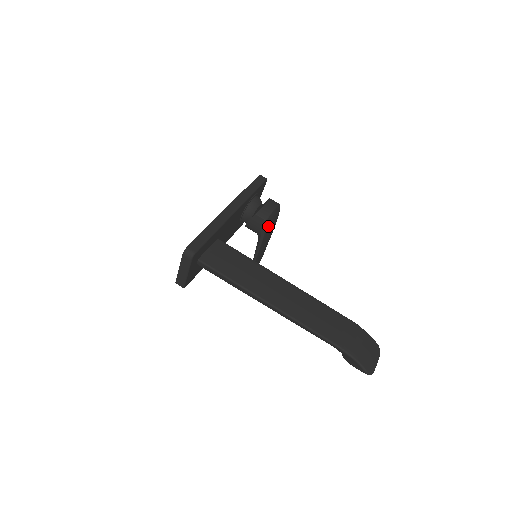
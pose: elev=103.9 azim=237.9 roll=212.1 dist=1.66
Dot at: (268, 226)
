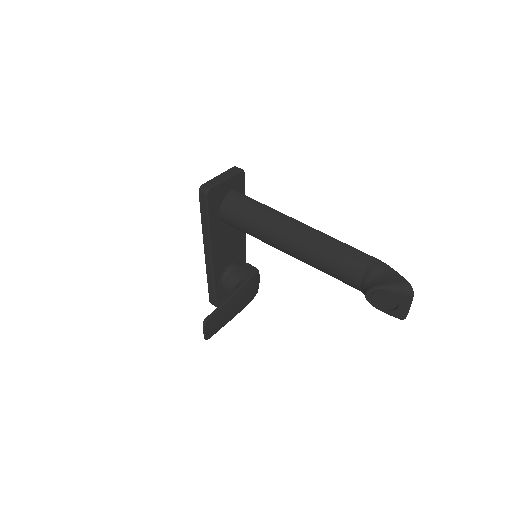
Dot at: (253, 279)
